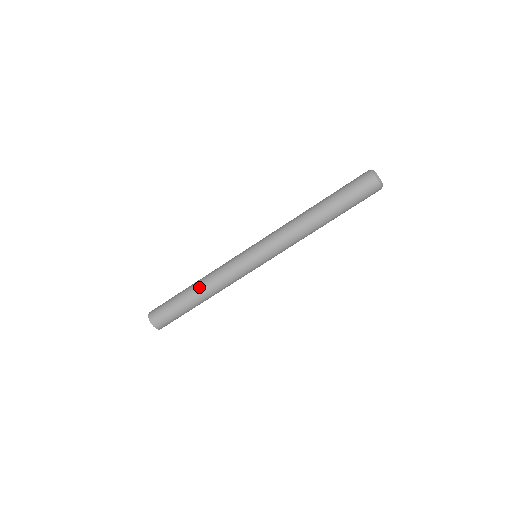
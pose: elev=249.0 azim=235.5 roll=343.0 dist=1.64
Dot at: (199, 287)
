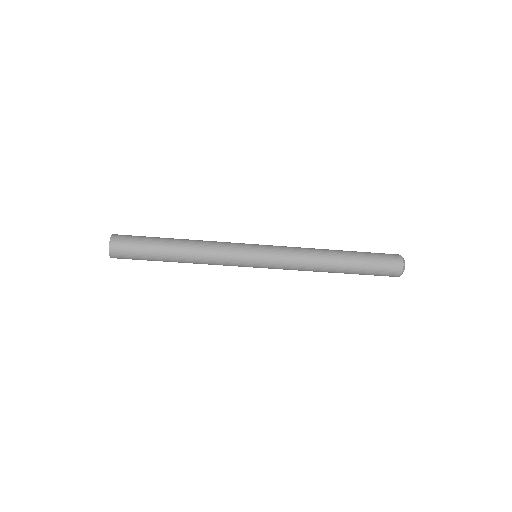
Dot at: (185, 246)
